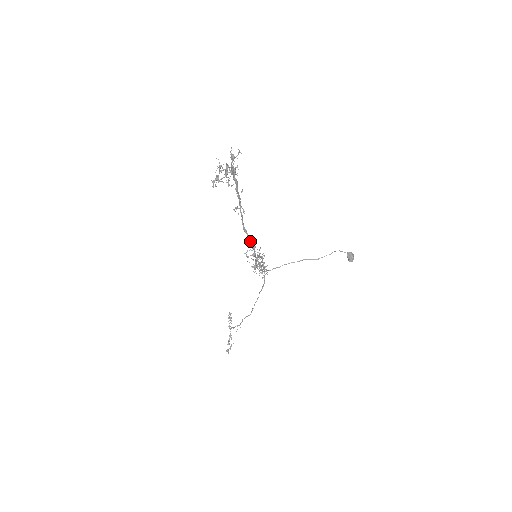
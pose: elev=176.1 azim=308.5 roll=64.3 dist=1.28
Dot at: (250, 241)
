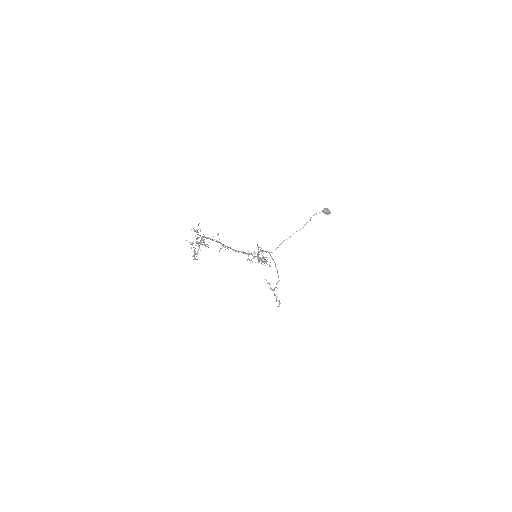
Dot at: (245, 253)
